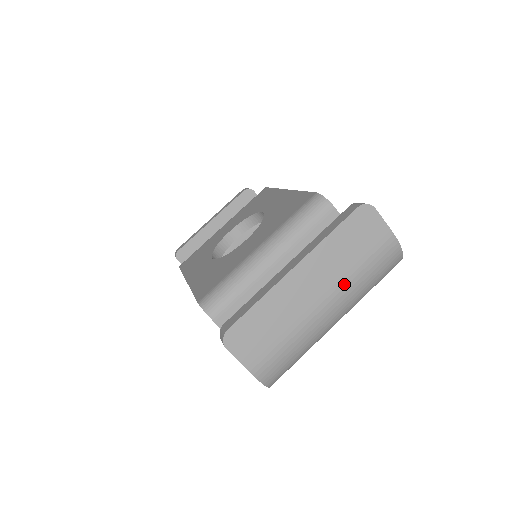
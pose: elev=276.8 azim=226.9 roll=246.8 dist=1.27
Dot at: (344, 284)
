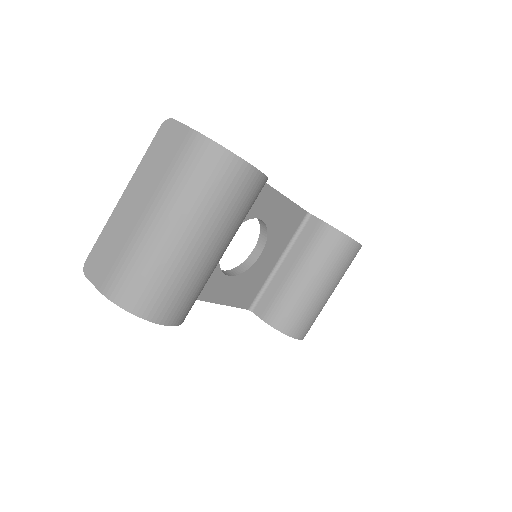
Dot at: (162, 192)
